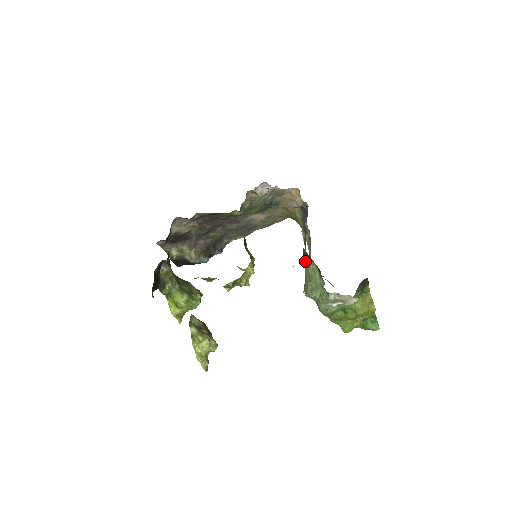
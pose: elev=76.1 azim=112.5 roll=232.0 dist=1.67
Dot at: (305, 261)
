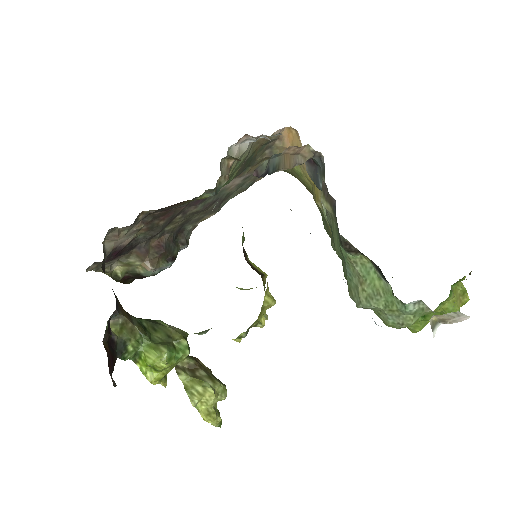
Dot at: (345, 253)
